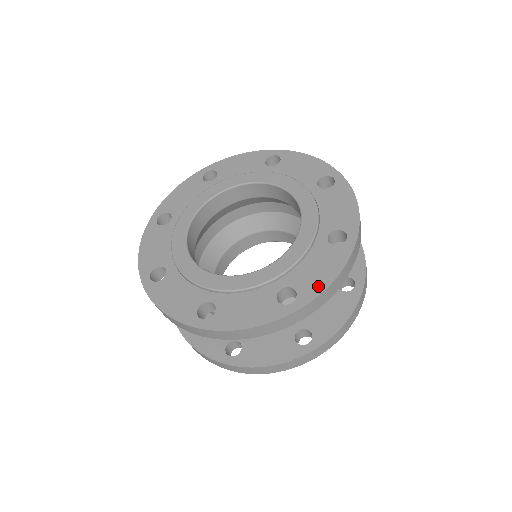
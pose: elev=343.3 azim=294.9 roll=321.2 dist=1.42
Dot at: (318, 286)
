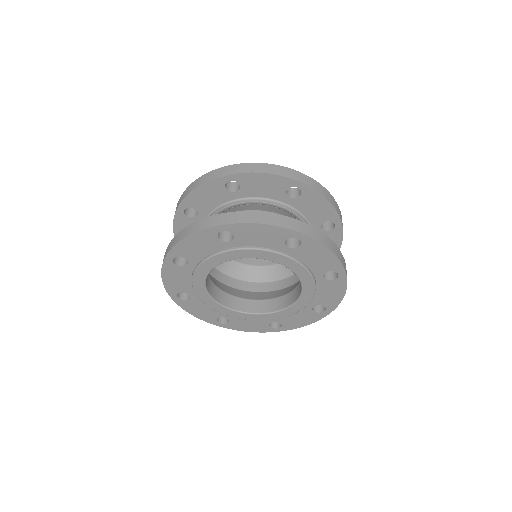
Dot at: occluded
